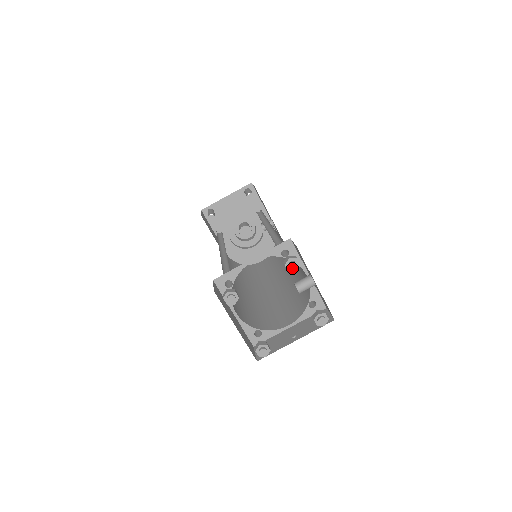
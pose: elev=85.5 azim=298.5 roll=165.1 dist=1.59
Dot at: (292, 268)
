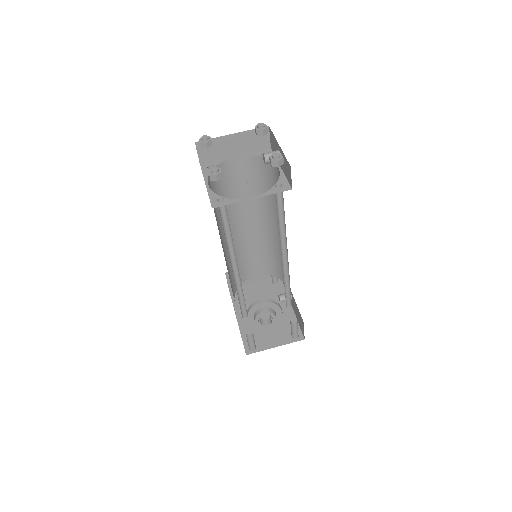
Dot at: (260, 126)
